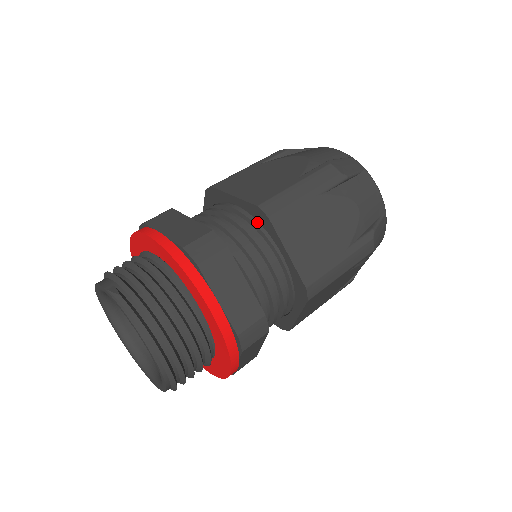
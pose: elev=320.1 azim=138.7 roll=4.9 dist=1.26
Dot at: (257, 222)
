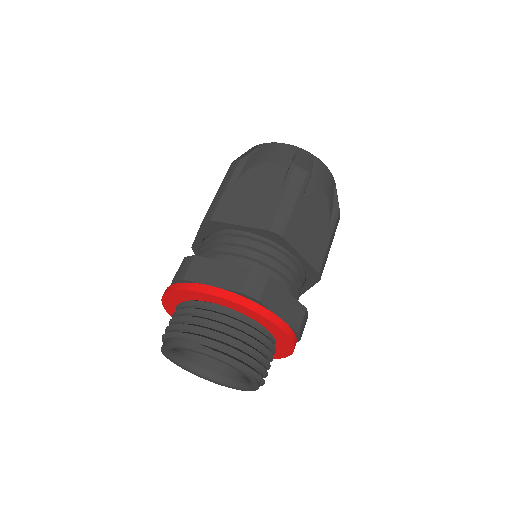
Dot at: (268, 240)
